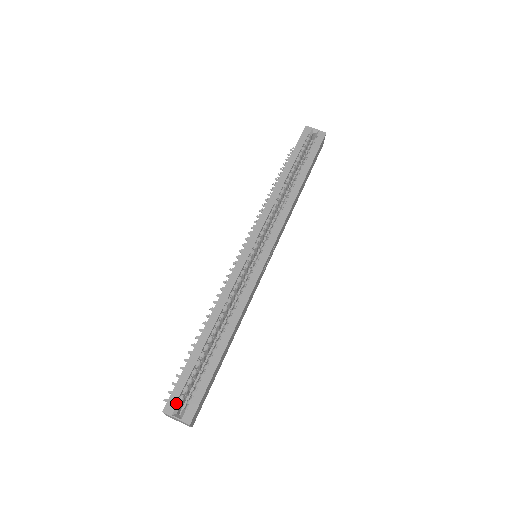
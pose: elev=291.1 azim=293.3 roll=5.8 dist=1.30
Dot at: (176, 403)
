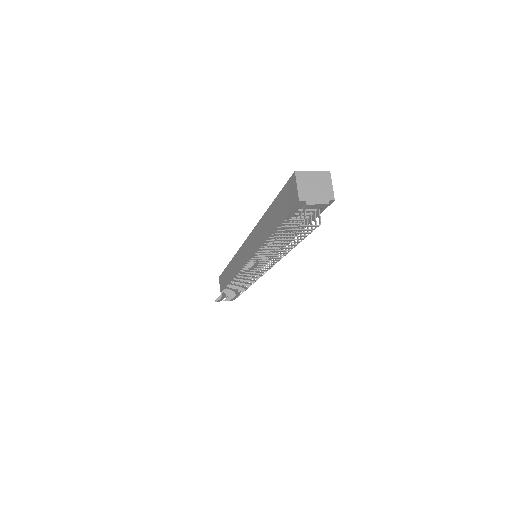
Dot at: occluded
